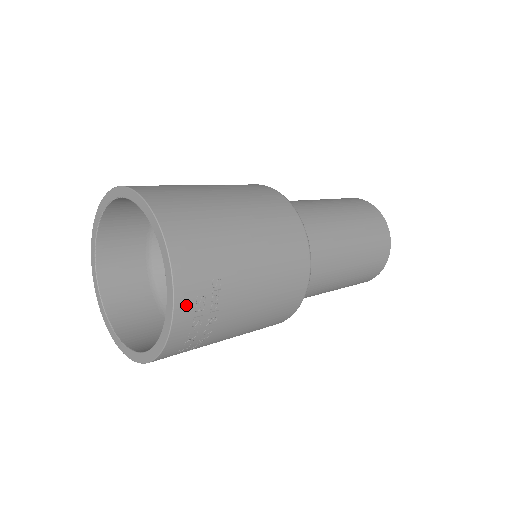
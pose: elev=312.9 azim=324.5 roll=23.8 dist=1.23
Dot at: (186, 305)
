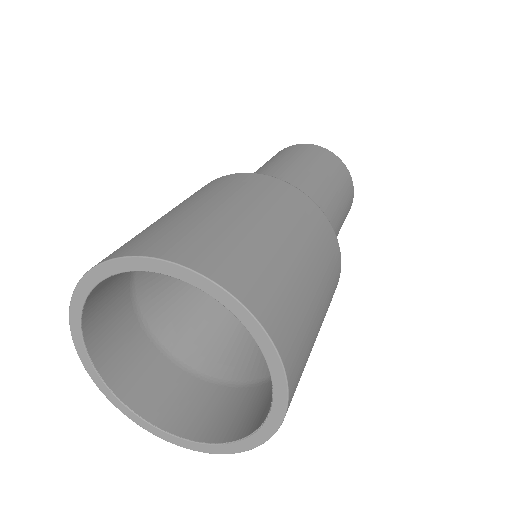
Dot at: occluded
